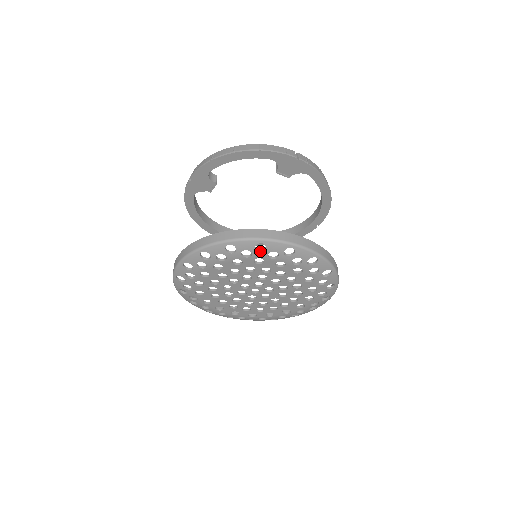
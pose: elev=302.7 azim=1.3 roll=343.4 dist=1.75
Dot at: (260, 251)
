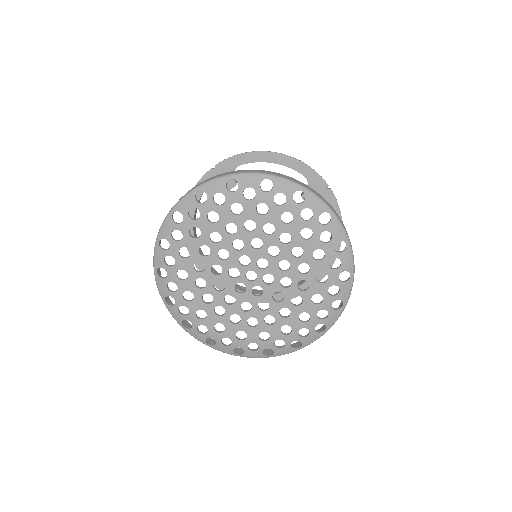
Dot at: occluded
